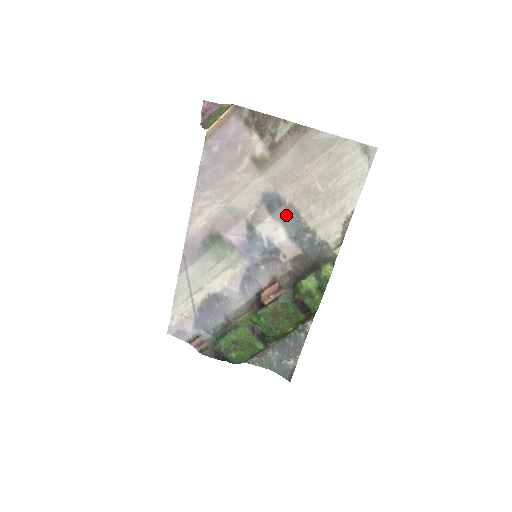
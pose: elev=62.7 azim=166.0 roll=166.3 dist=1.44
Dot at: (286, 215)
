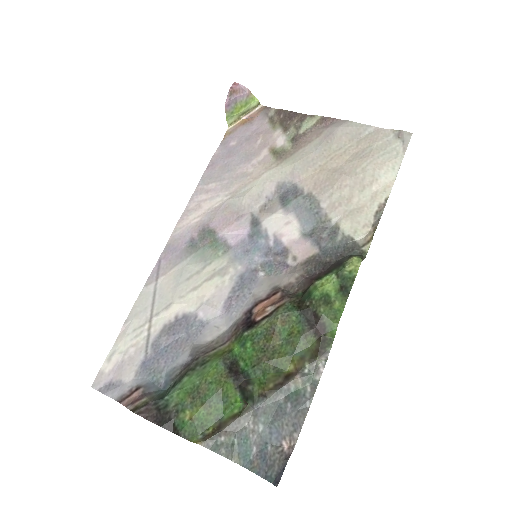
Dot at: (302, 206)
